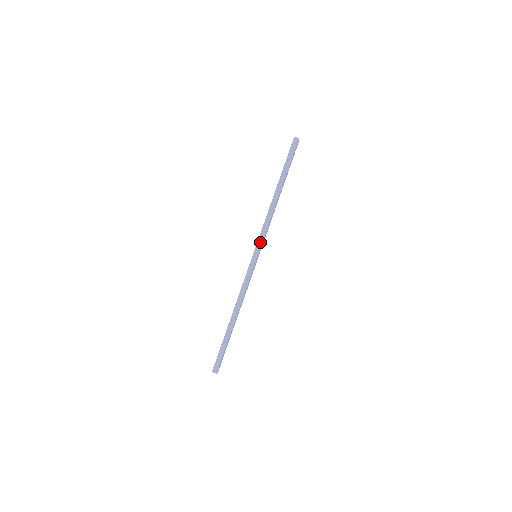
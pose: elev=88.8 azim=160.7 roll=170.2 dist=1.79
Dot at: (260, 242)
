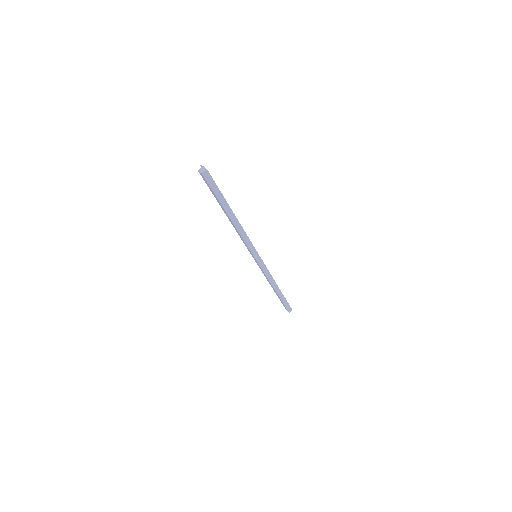
Dot at: (253, 250)
